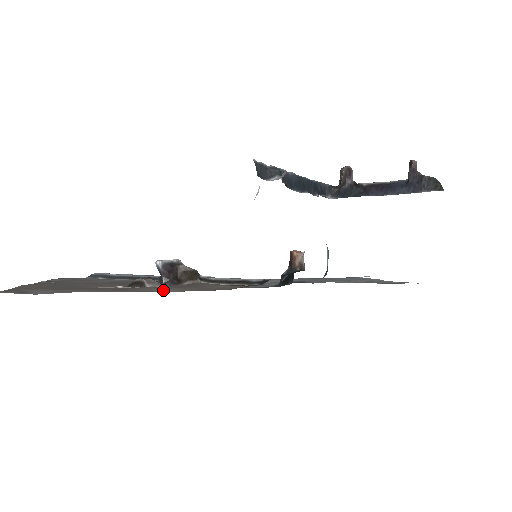
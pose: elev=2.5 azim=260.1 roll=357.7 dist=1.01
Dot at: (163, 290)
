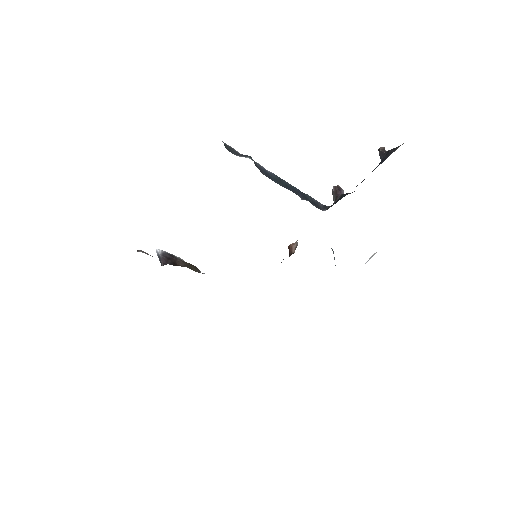
Dot at: occluded
